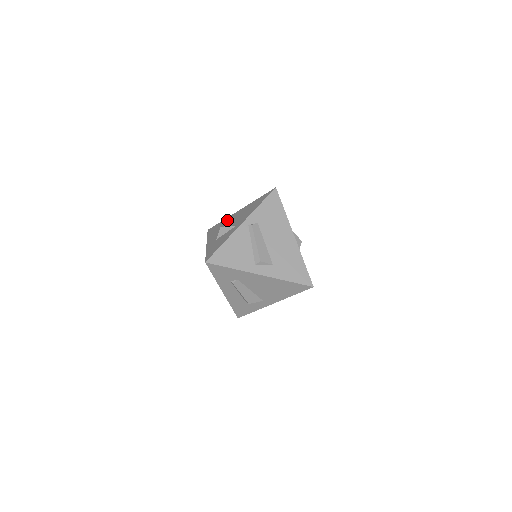
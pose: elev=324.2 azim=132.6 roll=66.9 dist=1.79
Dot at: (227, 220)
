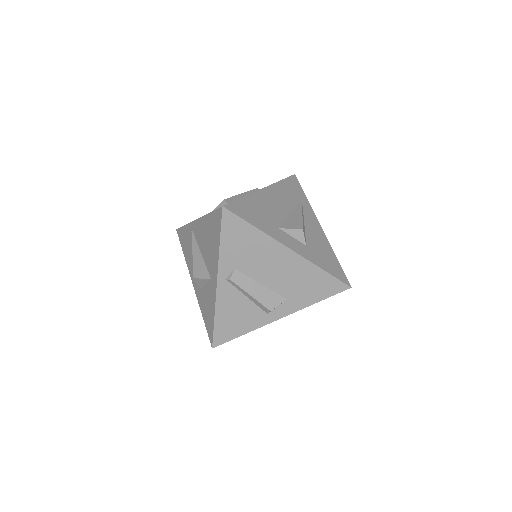
Dot at: (192, 247)
